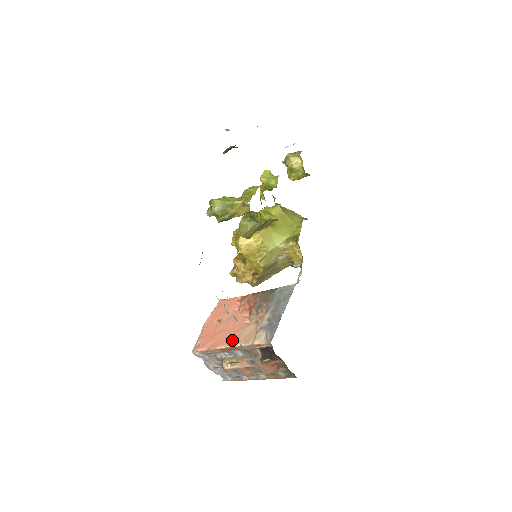
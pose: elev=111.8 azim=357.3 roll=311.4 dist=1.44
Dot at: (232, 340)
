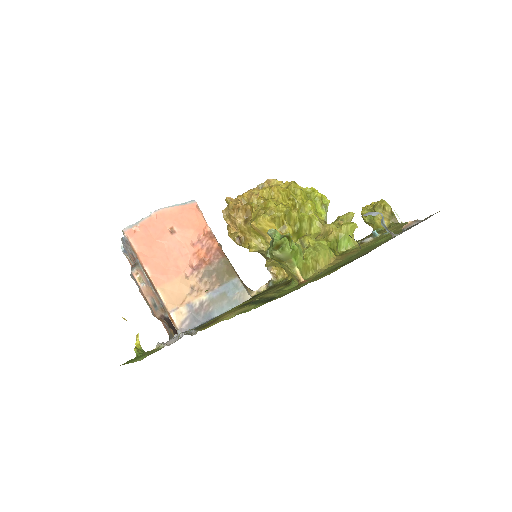
Dot at: (161, 278)
